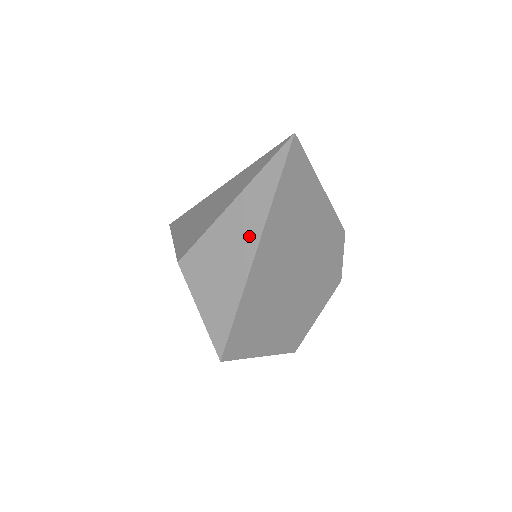
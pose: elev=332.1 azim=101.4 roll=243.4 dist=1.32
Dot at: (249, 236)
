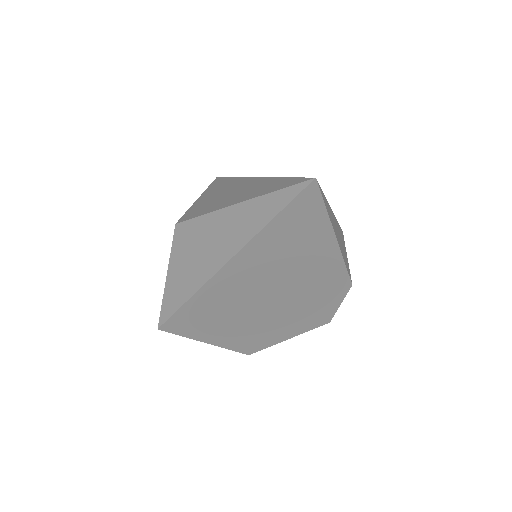
Dot at: (231, 244)
